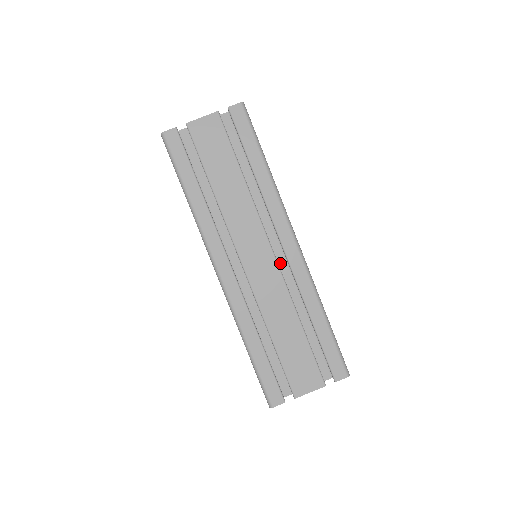
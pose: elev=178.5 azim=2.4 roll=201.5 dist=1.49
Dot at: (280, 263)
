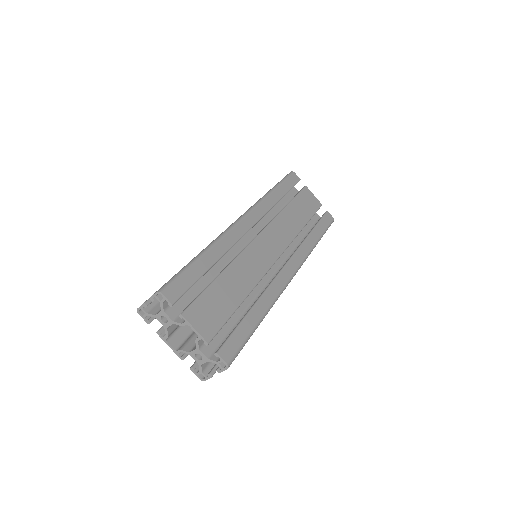
Dot at: (266, 274)
